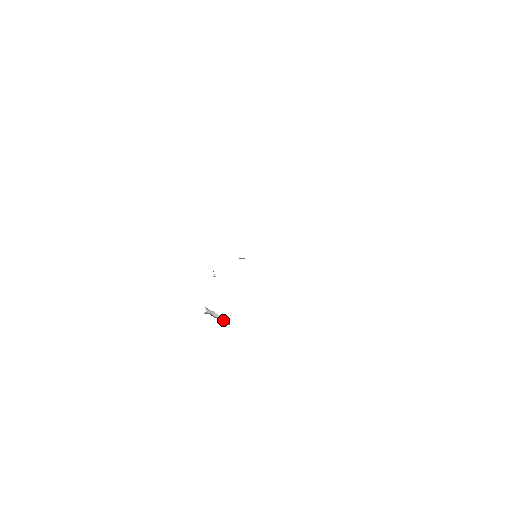
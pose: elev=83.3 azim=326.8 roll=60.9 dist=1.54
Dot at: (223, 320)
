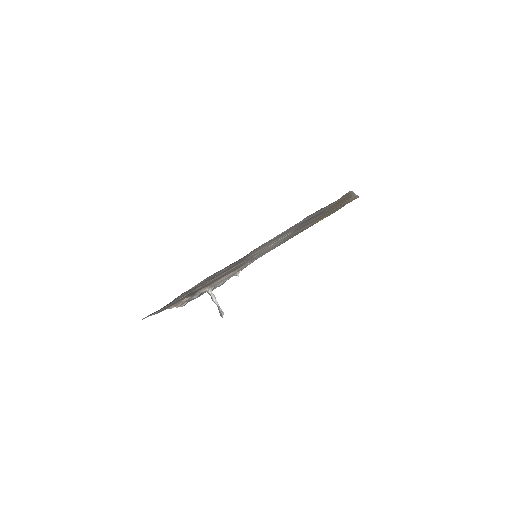
Dot at: (219, 310)
